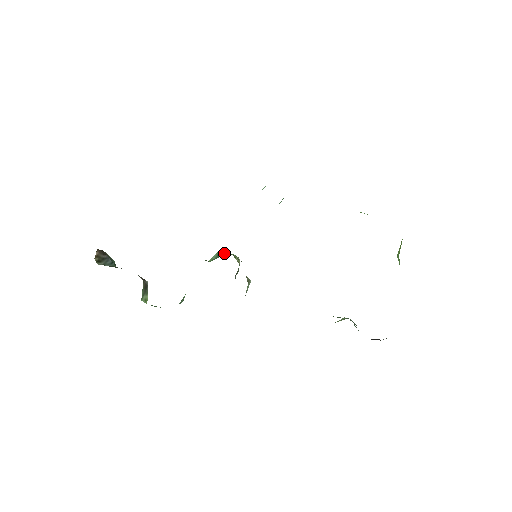
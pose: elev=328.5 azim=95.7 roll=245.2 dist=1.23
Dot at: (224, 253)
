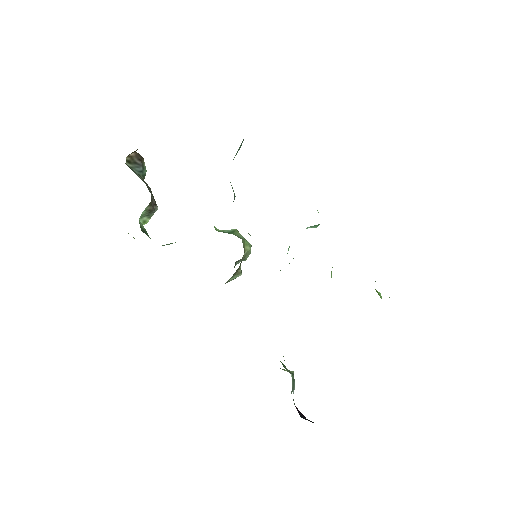
Dot at: (240, 234)
